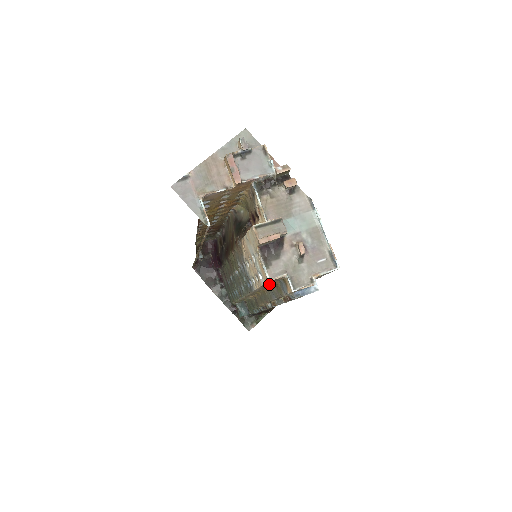
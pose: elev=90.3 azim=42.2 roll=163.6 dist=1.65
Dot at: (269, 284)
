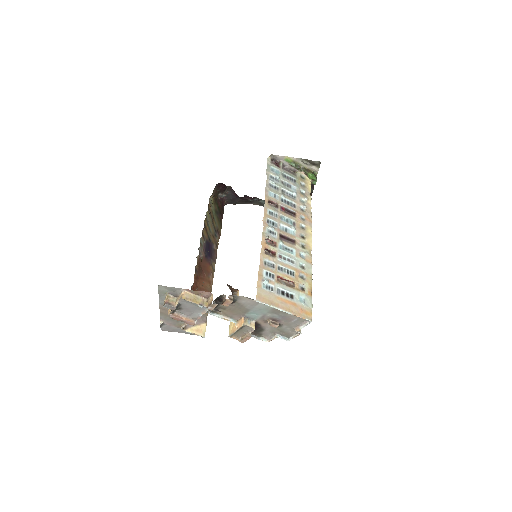
Dot at: occluded
